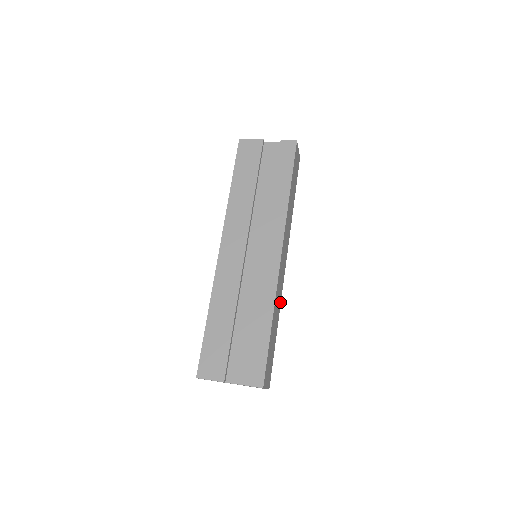
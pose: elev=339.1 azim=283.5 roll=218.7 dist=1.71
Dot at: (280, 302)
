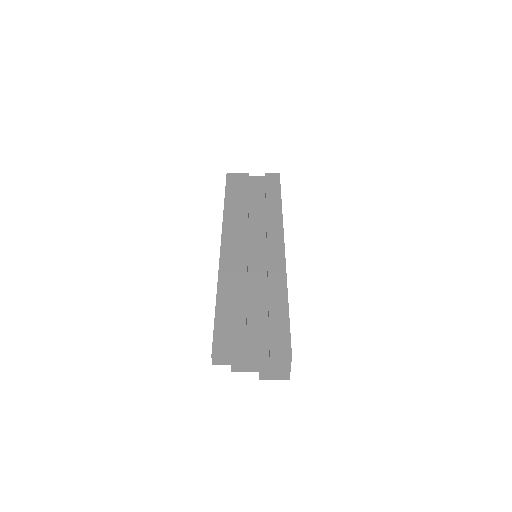
Dot at: occluded
